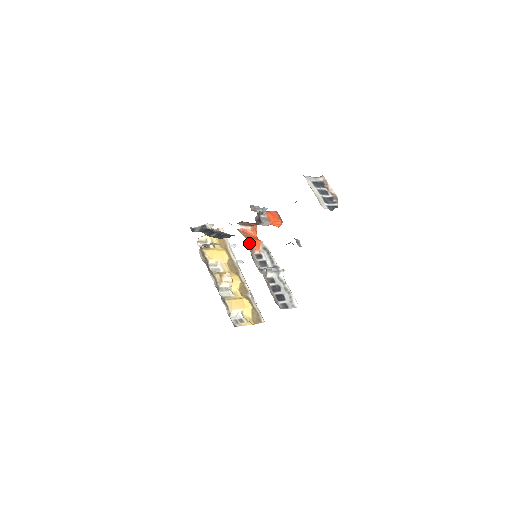
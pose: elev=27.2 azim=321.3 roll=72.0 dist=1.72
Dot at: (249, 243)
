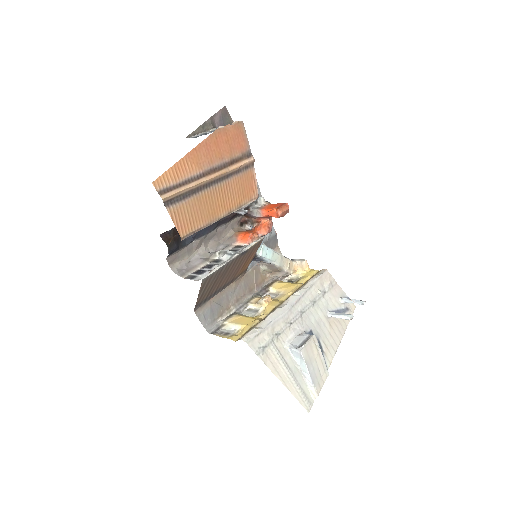
Dot at: (234, 234)
